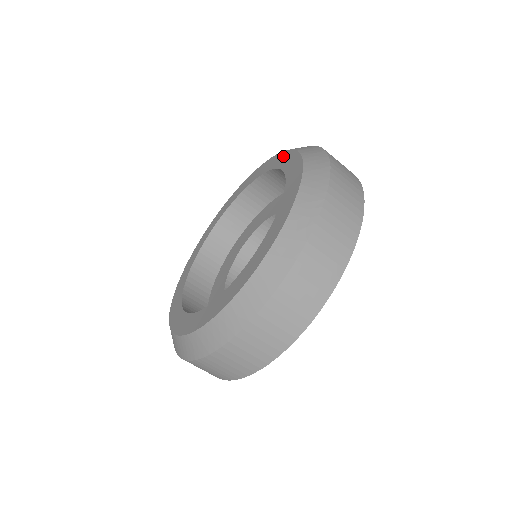
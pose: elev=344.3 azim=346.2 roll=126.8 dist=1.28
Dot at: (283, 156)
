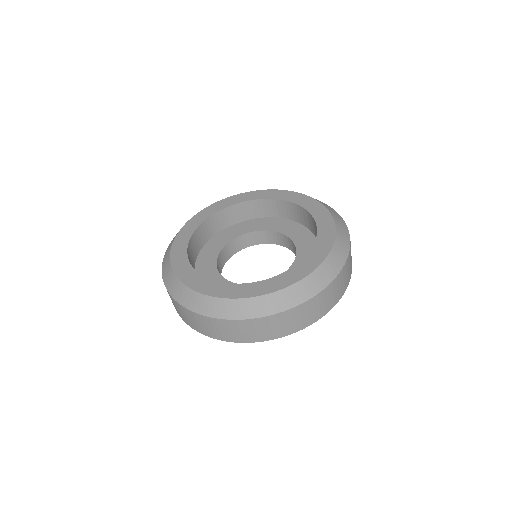
Dot at: (305, 199)
